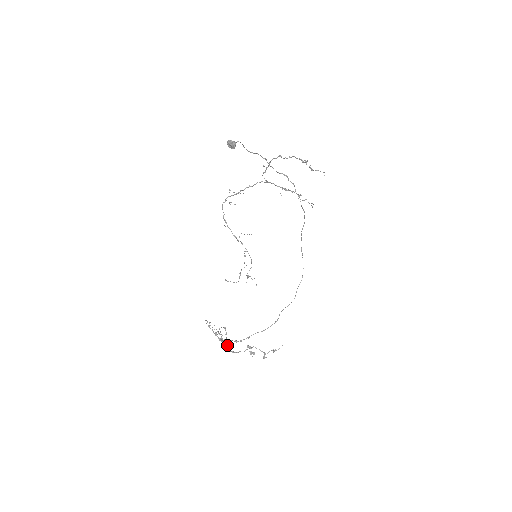
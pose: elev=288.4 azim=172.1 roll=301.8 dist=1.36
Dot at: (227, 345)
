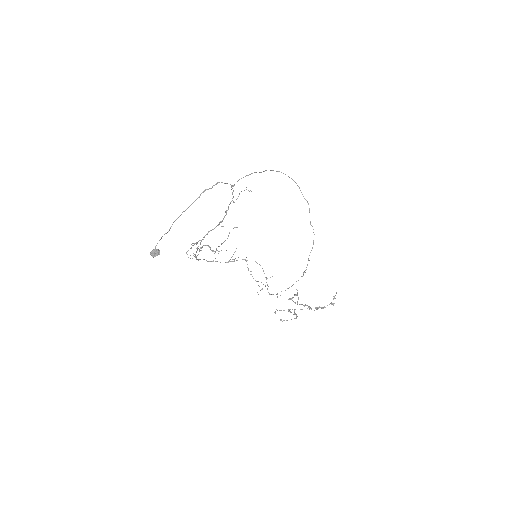
Dot at: occluded
